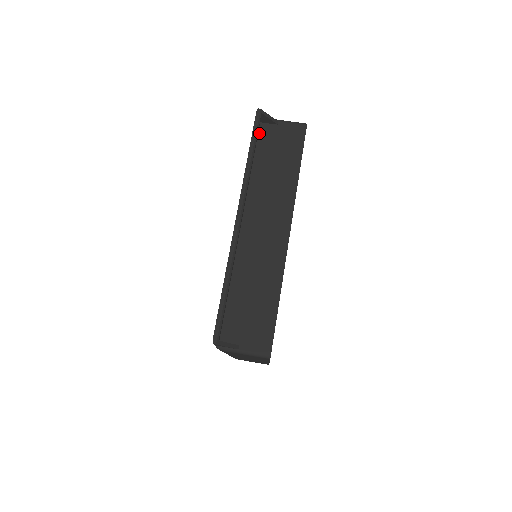
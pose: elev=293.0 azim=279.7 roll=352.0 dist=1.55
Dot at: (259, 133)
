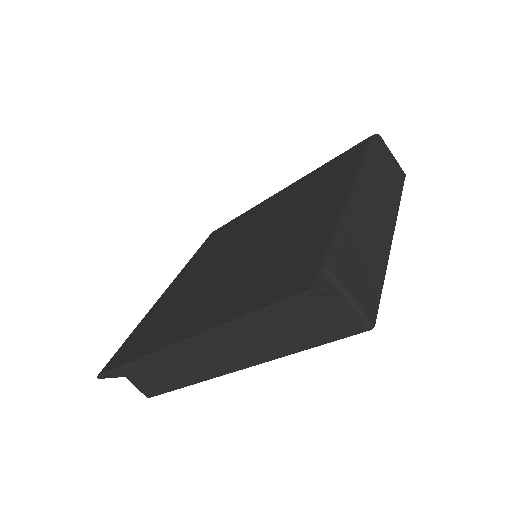
Dot at: occluded
